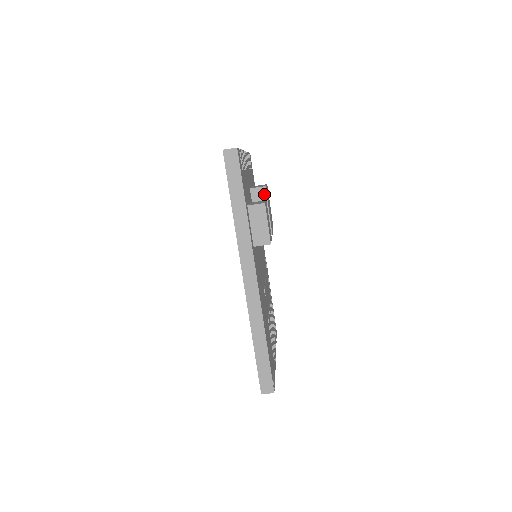
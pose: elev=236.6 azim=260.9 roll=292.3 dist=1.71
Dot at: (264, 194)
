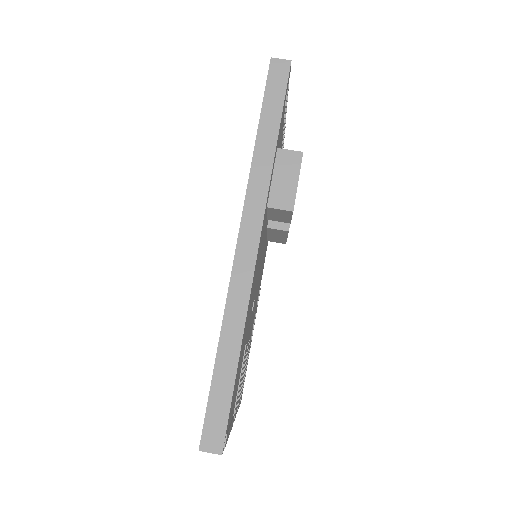
Dot at: occluded
